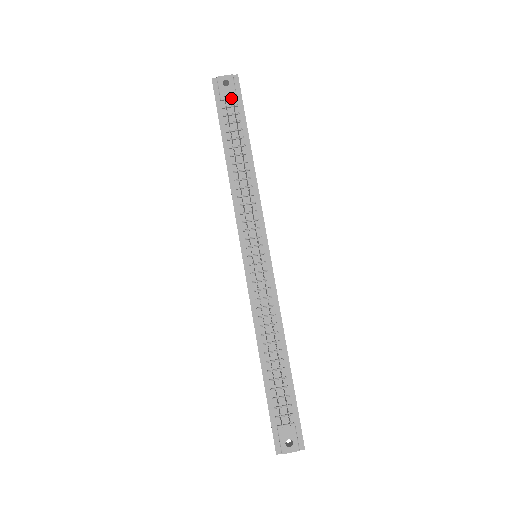
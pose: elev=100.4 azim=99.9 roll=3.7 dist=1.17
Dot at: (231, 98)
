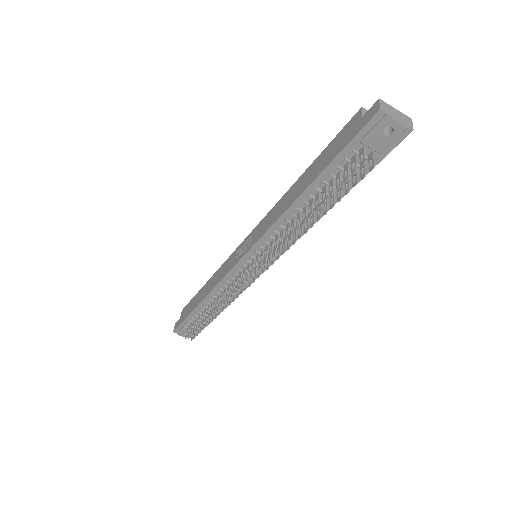
Dot at: (374, 150)
